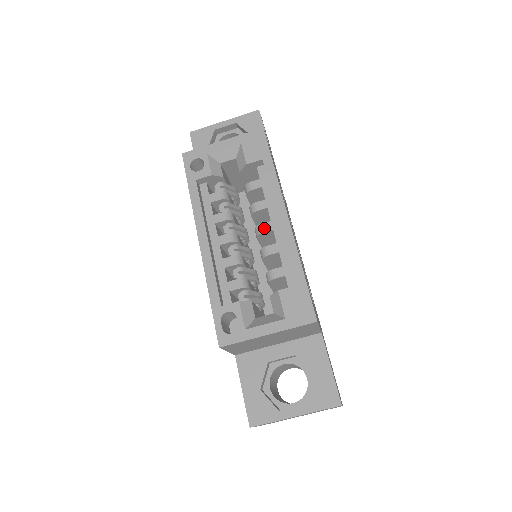
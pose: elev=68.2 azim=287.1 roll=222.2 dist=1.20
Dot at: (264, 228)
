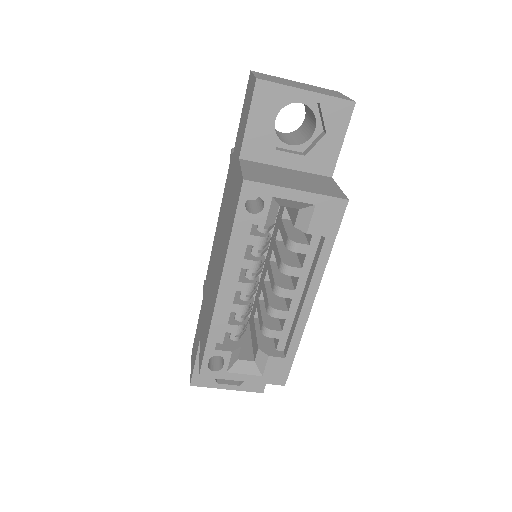
Dot at: (285, 294)
